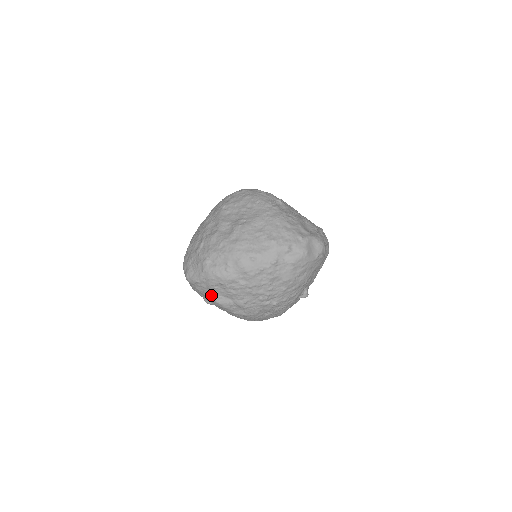
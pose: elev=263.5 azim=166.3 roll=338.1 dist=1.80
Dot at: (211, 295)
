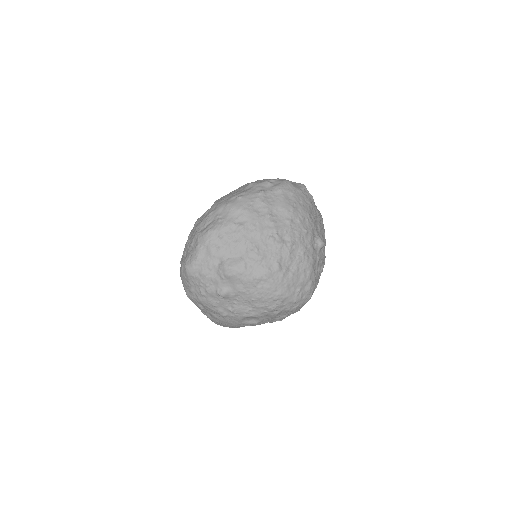
Dot at: (218, 266)
